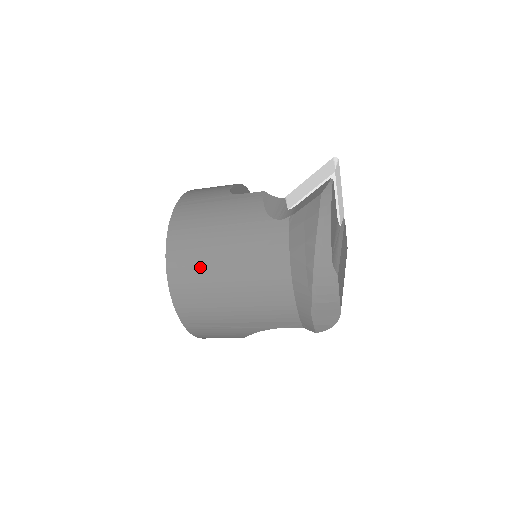
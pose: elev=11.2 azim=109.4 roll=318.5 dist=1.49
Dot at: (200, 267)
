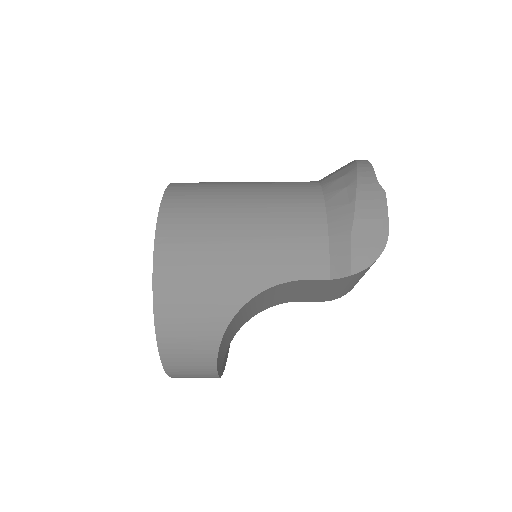
Dot at: (210, 196)
